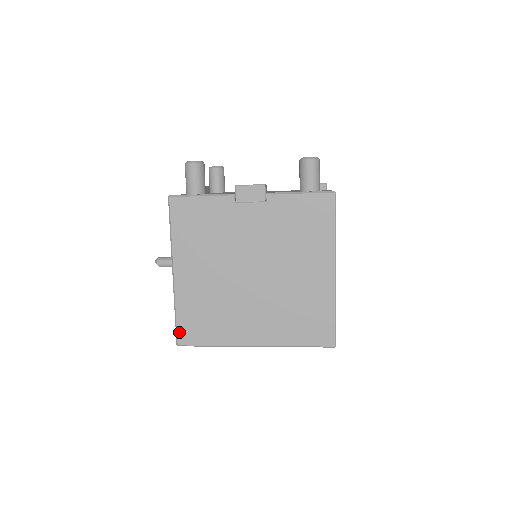
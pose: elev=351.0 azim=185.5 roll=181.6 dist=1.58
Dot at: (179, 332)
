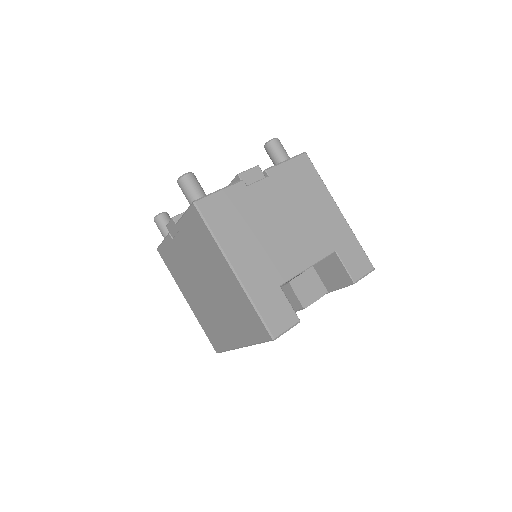
Dot at: (211, 343)
